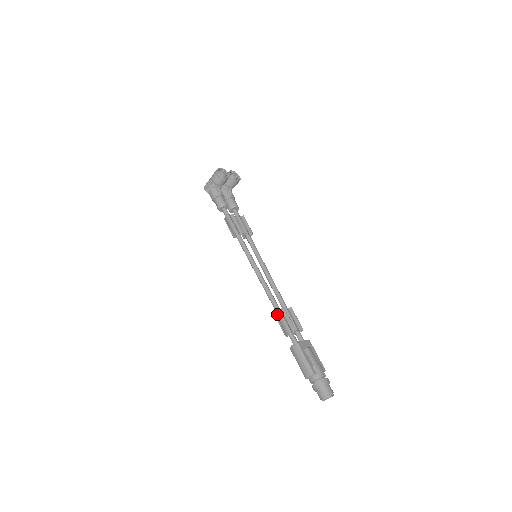
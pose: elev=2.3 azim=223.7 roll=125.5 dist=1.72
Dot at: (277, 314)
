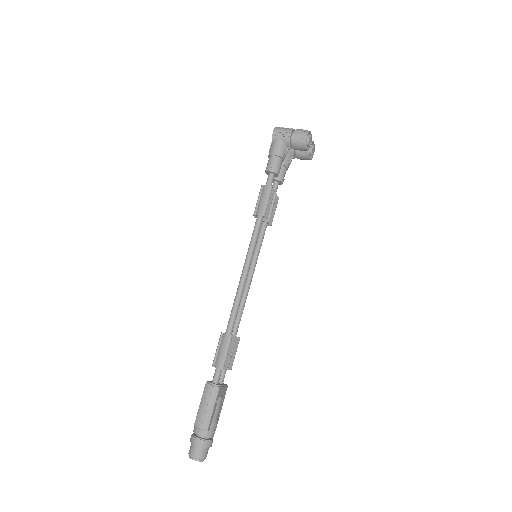
Dot at: (226, 339)
